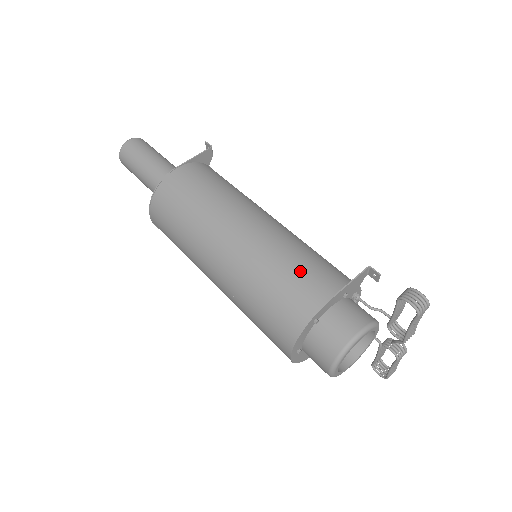
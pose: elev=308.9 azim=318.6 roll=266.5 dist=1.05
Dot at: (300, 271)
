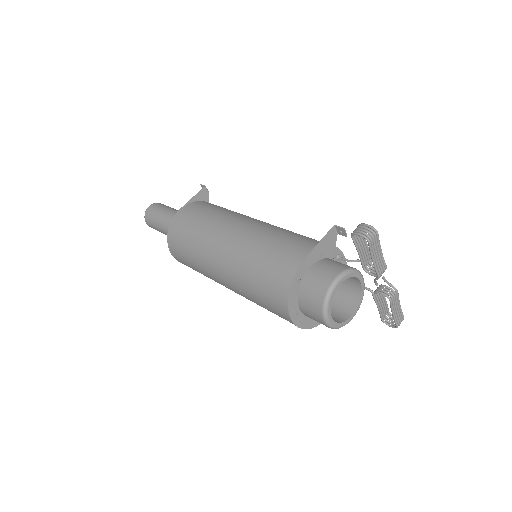
Dot at: (279, 247)
